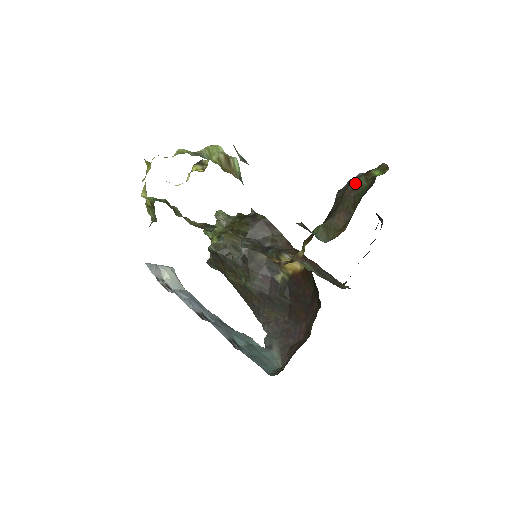
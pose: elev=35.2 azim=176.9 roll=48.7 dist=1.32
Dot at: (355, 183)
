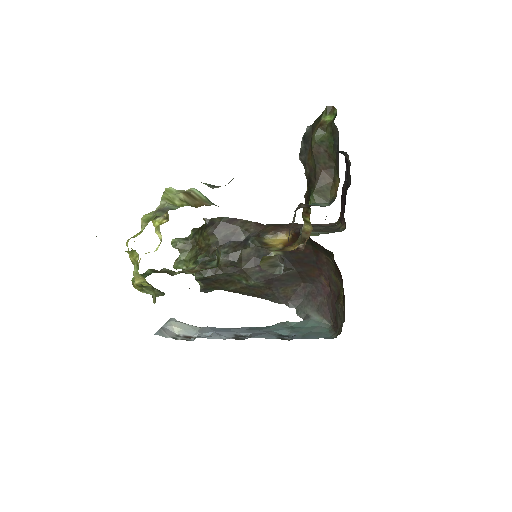
Dot at: (316, 139)
